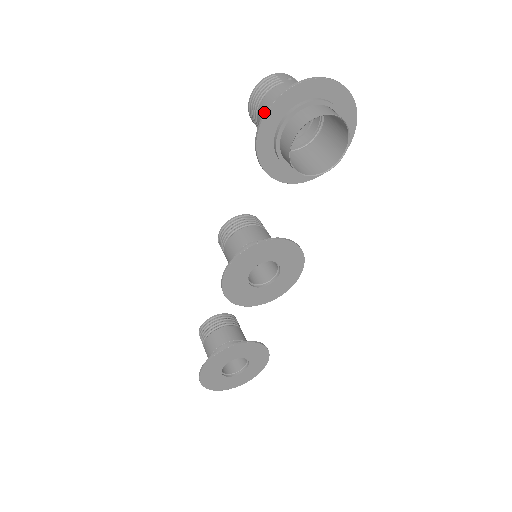
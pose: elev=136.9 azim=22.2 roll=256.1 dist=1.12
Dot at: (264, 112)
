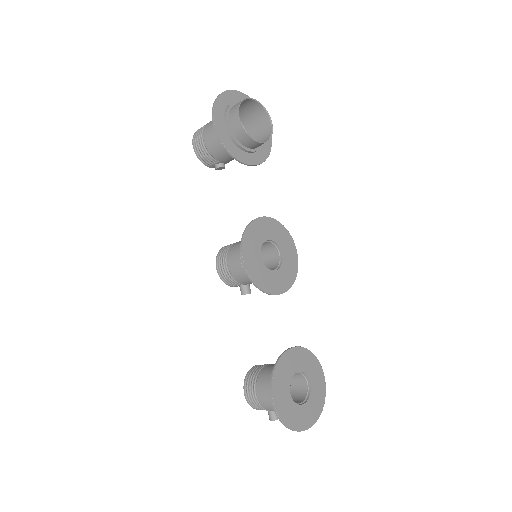
Dot at: (212, 111)
